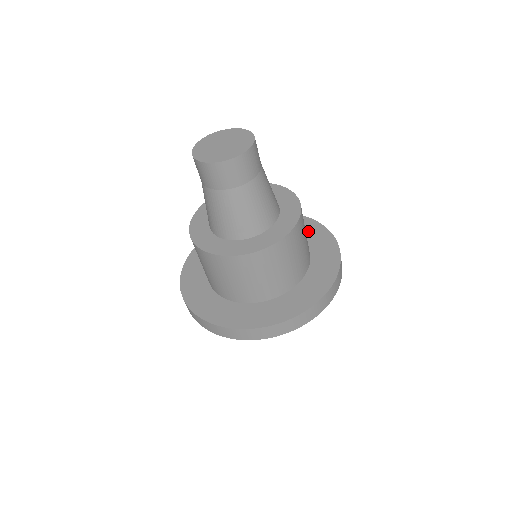
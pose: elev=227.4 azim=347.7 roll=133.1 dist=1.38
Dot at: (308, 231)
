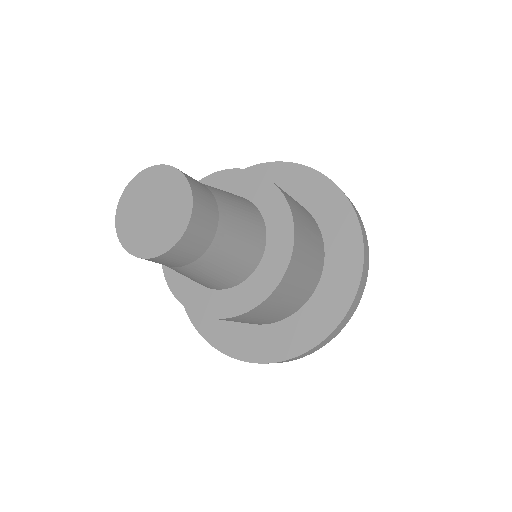
Dot at: (339, 272)
